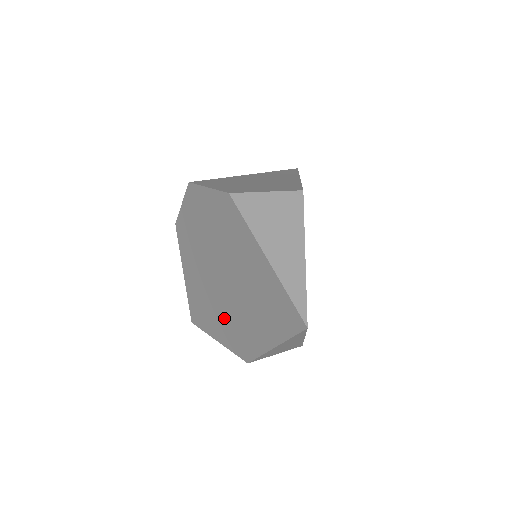
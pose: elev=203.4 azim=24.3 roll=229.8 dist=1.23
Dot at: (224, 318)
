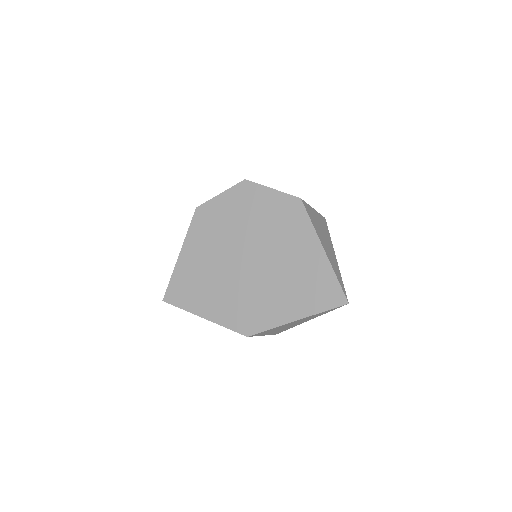
Dot at: (231, 296)
